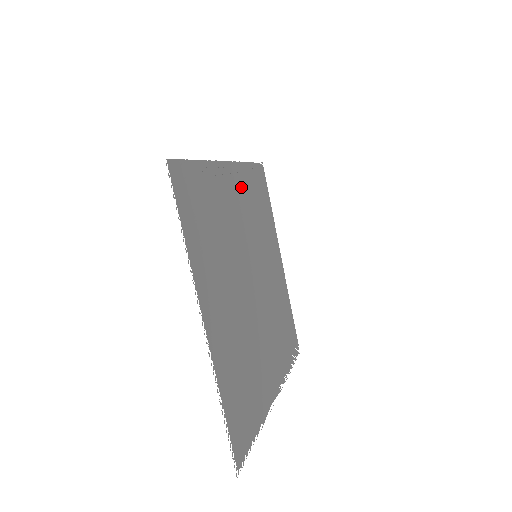
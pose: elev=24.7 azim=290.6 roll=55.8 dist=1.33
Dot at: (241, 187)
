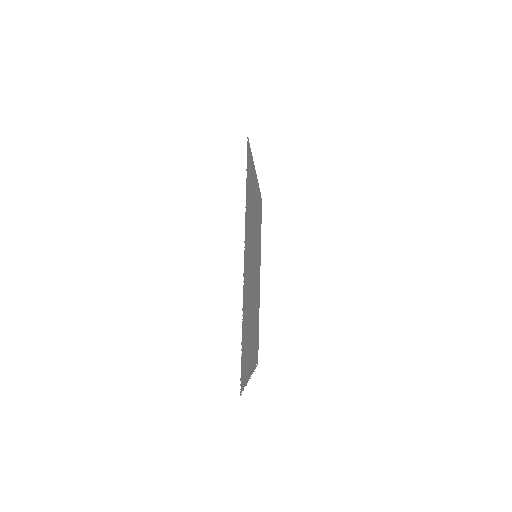
Dot at: (257, 199)
